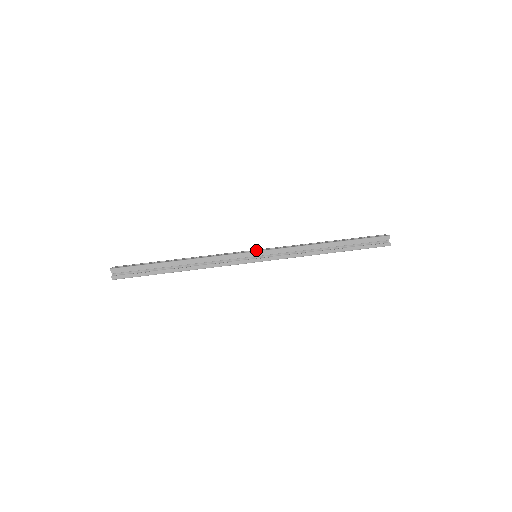
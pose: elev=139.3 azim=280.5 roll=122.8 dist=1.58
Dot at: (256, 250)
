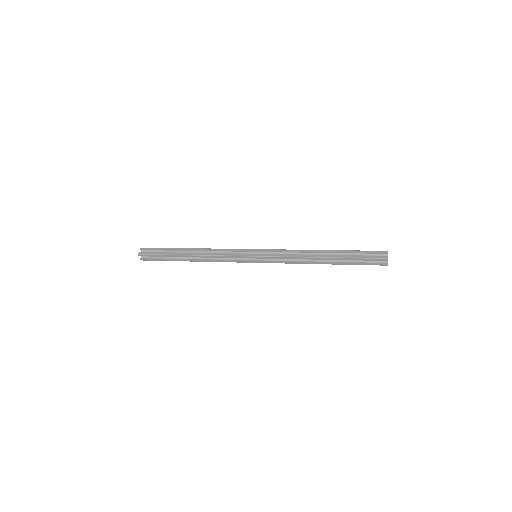
Dot at: occluded
